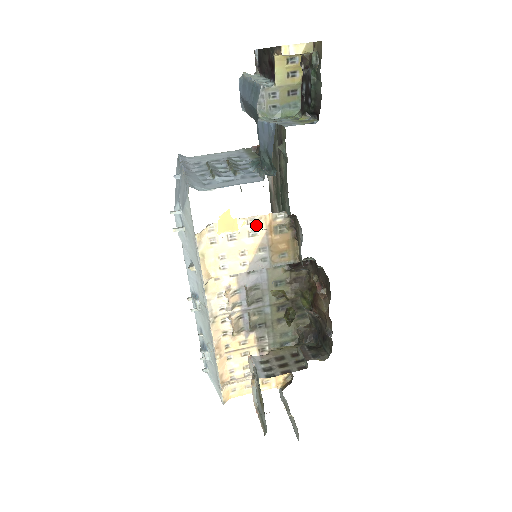
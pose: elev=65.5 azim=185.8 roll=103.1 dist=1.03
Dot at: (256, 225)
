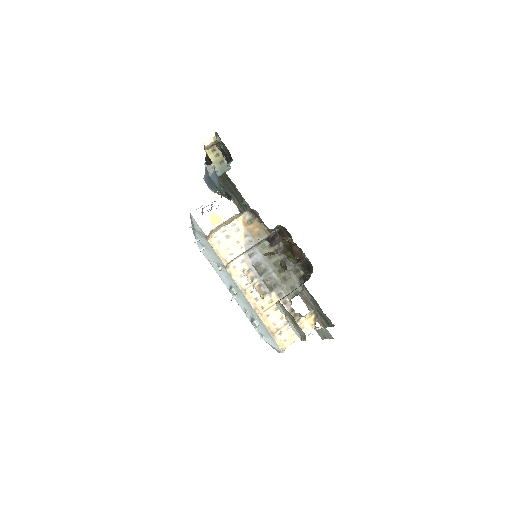
Dot at: (237, 225)
